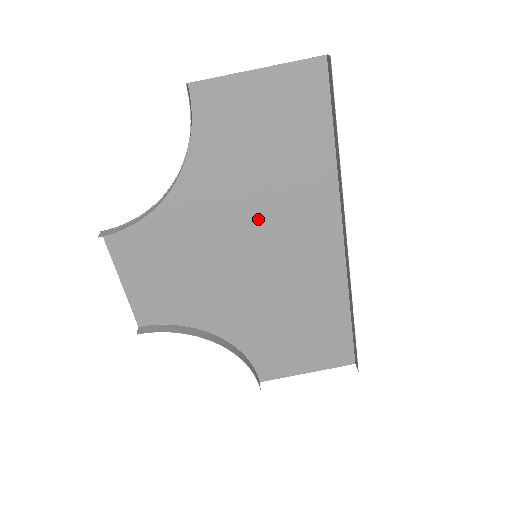
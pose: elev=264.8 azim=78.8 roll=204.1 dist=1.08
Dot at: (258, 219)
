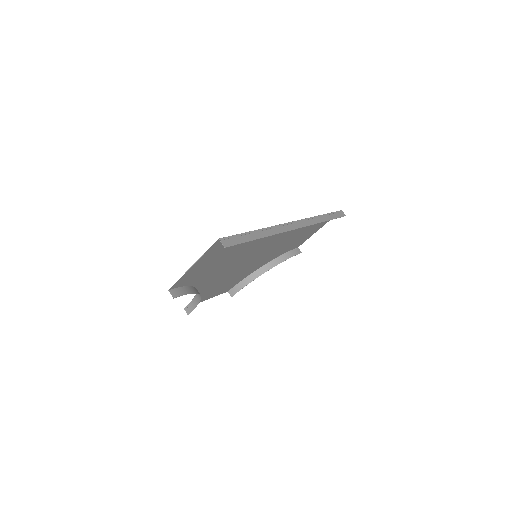
Dot at: (244, 257)
